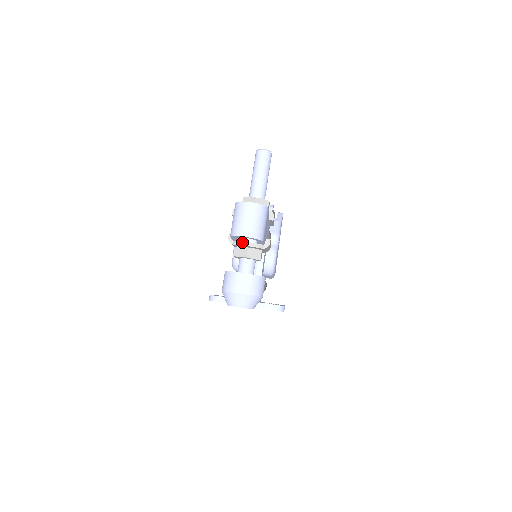
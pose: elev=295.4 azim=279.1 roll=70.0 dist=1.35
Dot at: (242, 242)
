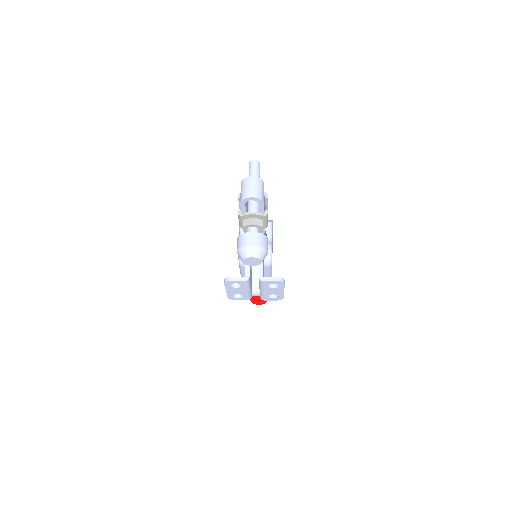
Dot at: (248, 212)
